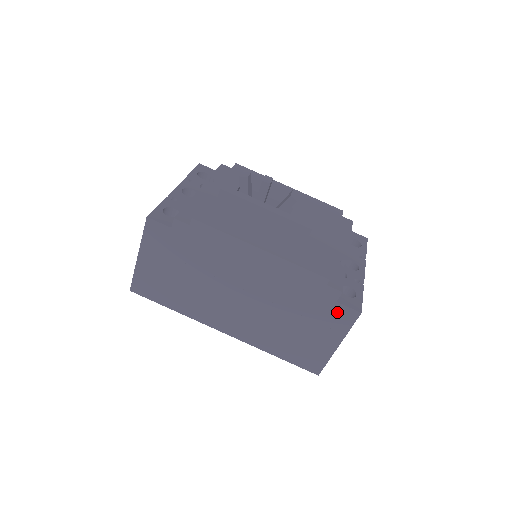
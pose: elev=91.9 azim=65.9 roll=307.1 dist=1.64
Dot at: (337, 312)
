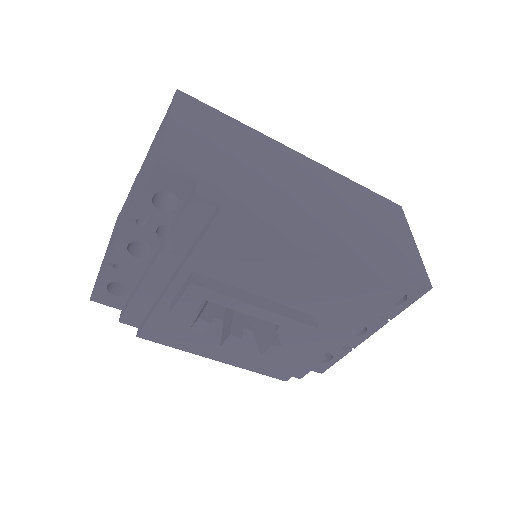
Dot at: occluded
